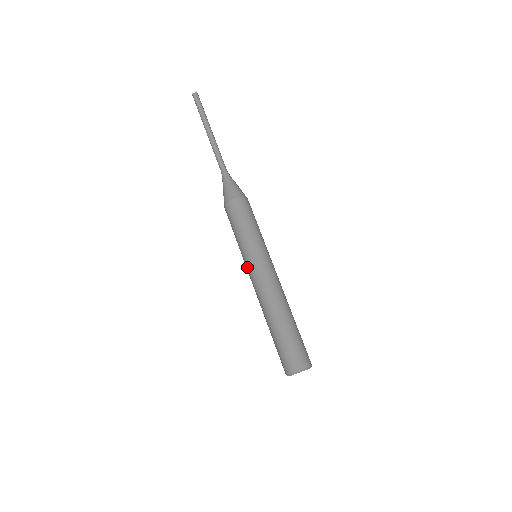
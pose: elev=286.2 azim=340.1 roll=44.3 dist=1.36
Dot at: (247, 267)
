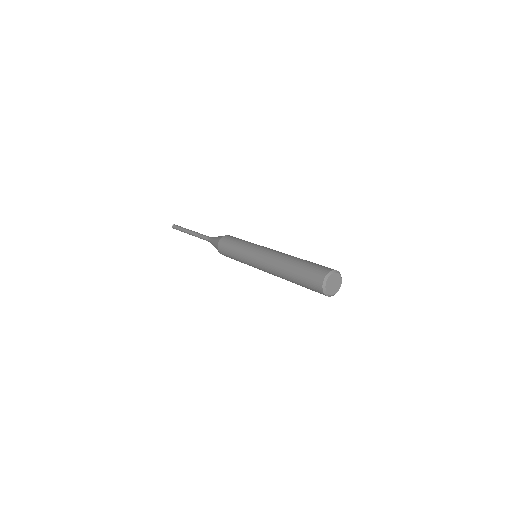
Dot at: (257, 248)
